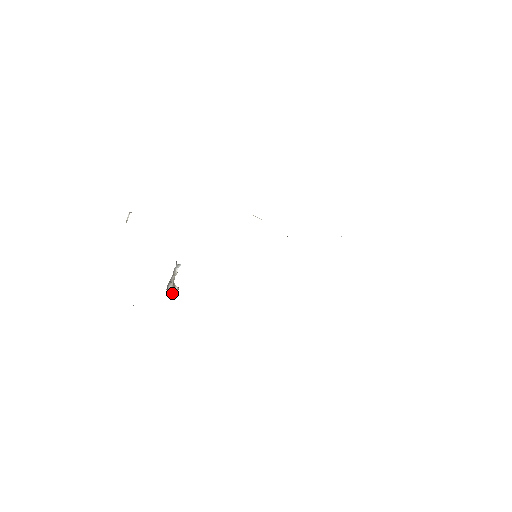
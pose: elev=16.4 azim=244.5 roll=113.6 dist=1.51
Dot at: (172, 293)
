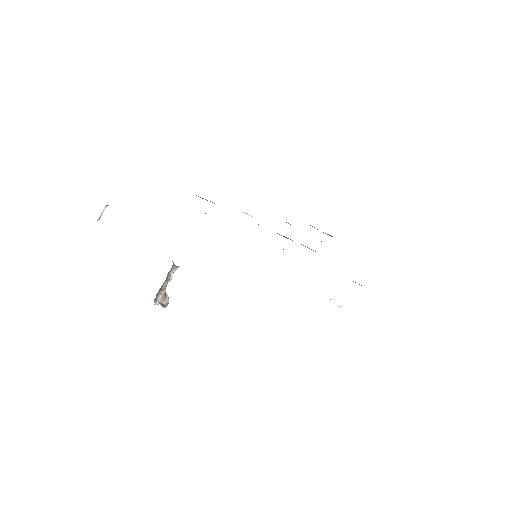
Dot at: (161, 305)
